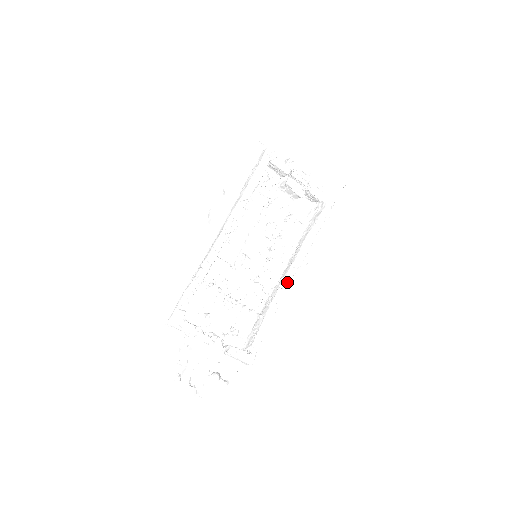
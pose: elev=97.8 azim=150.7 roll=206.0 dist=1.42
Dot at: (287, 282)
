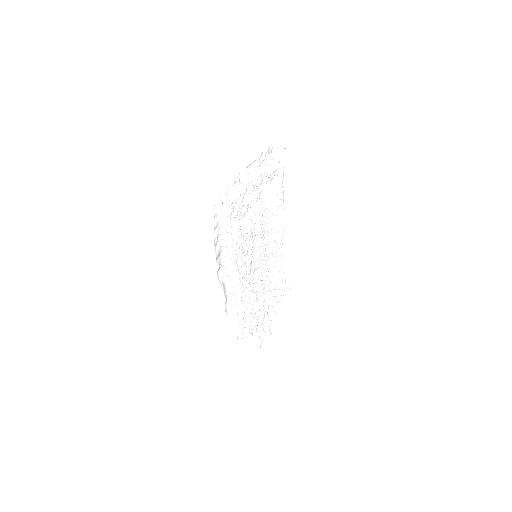
Dot at: (282, 244)
